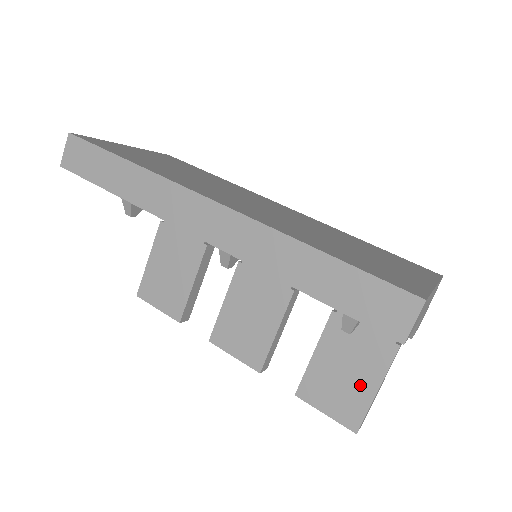
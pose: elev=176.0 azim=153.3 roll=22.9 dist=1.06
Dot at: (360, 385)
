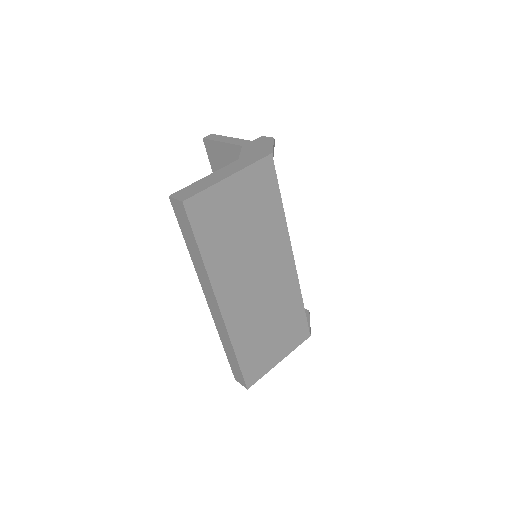
Dot at: occluded
